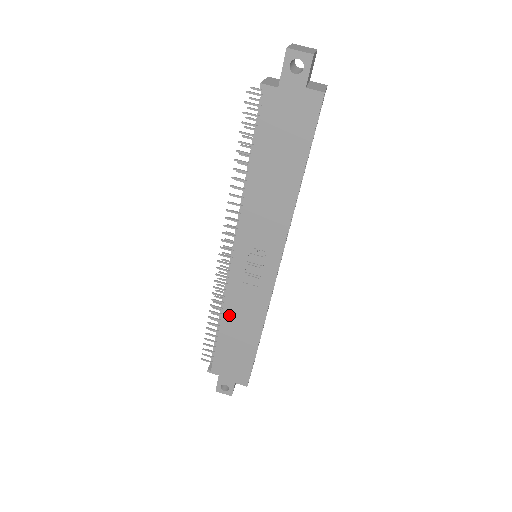
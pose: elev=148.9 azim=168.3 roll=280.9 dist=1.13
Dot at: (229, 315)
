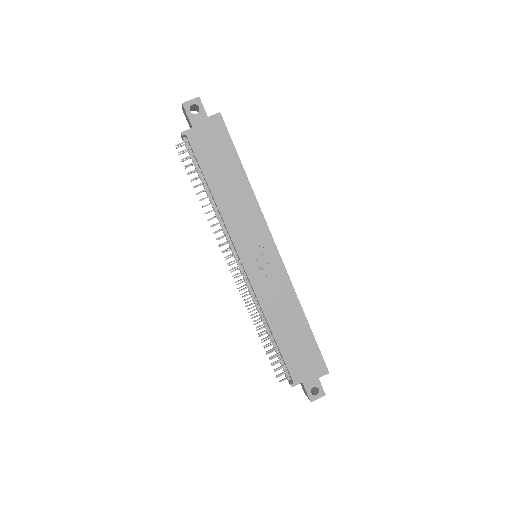
Dot at: (271, 315)
